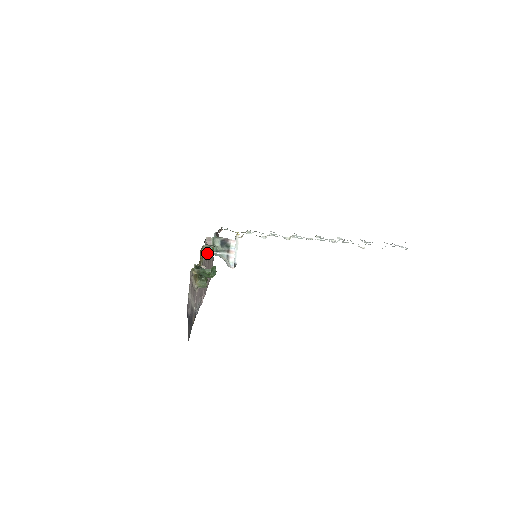
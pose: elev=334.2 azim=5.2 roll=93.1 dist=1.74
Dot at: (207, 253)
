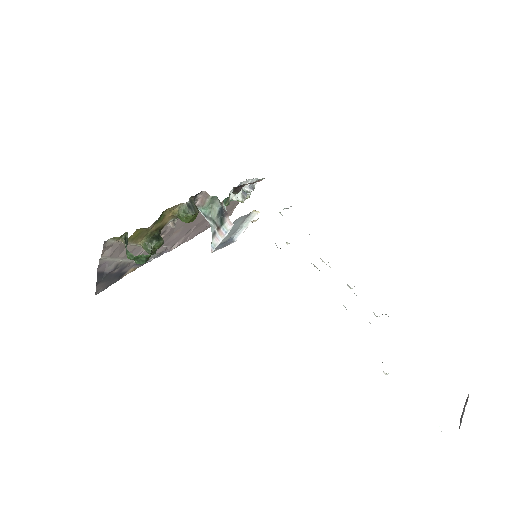
Dot at: (180, 216)
